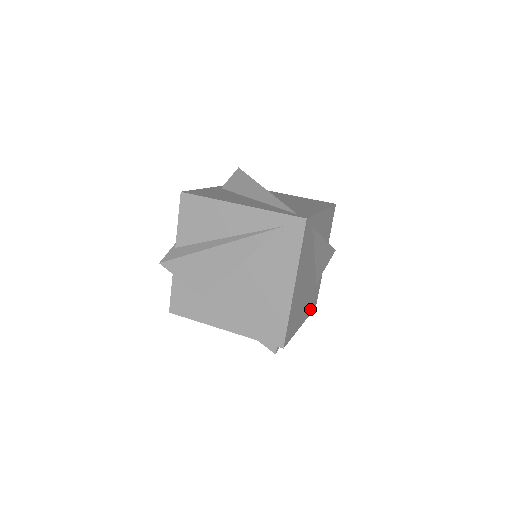
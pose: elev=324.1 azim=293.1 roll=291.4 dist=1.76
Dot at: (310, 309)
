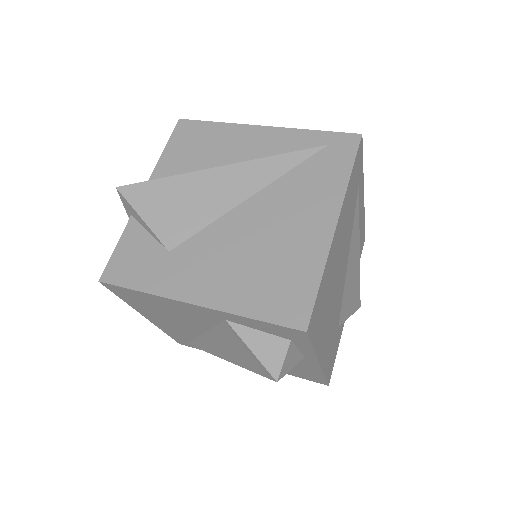
Dot at: (327, 365)
